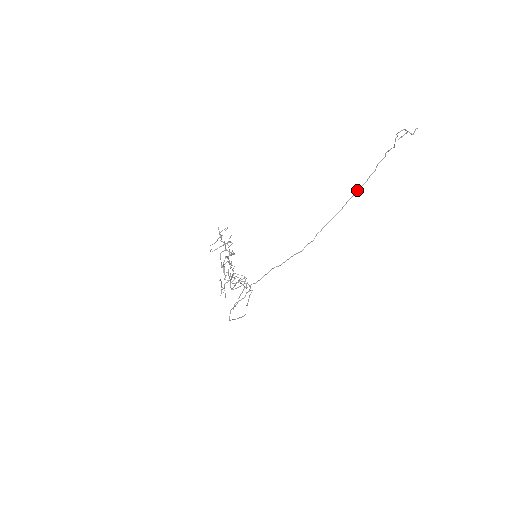
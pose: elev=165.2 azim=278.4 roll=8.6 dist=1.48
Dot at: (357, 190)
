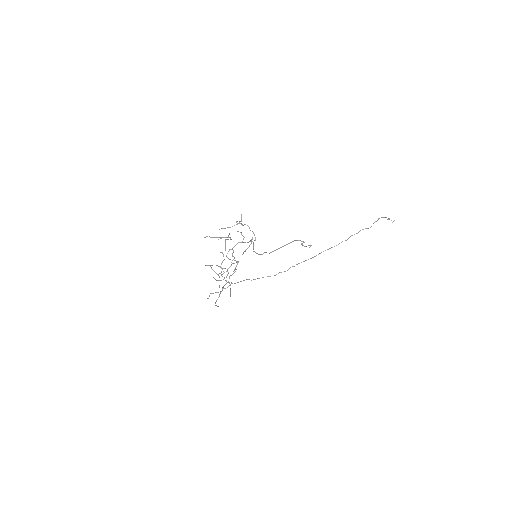
Dot at: (330, 248)
